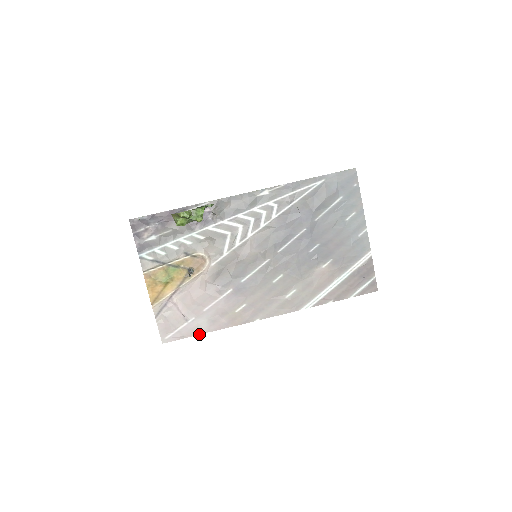
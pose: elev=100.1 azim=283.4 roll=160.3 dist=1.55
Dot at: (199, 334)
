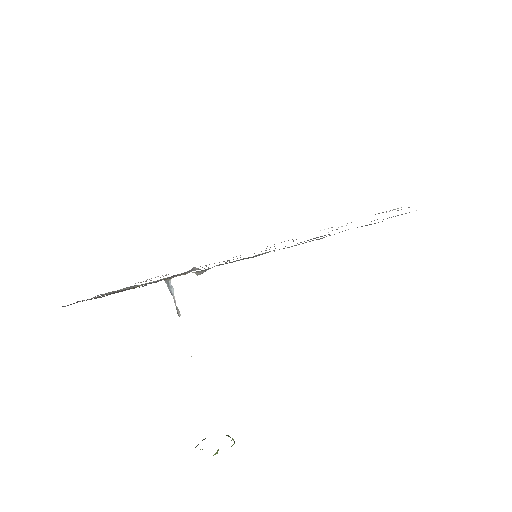
Dot at: occluded
